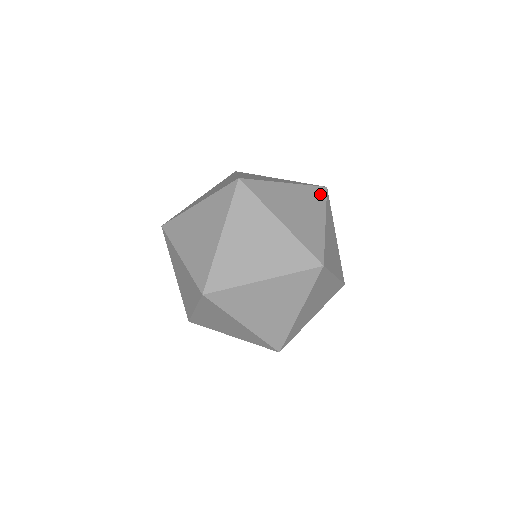
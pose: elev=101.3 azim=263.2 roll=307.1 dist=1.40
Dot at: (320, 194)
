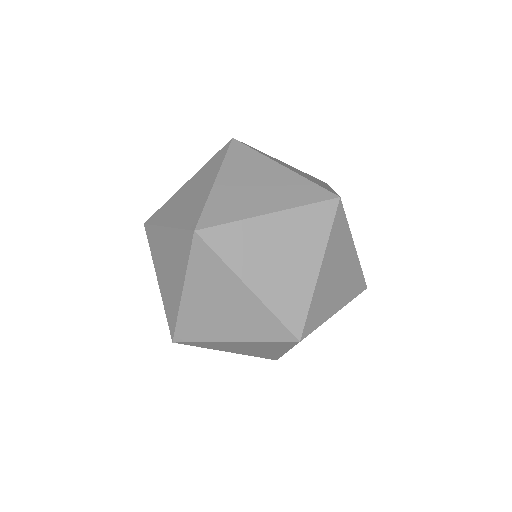
Dot at: occluded
